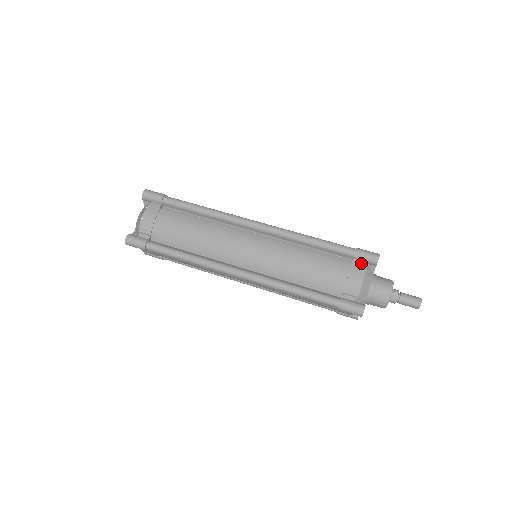
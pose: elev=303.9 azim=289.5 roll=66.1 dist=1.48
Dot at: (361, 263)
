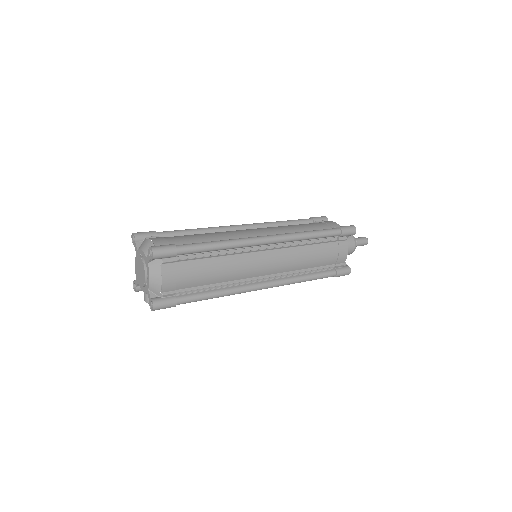
Dot at: (320, 221)
